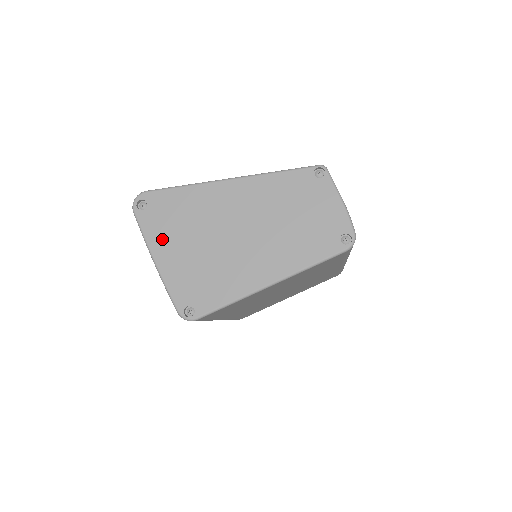
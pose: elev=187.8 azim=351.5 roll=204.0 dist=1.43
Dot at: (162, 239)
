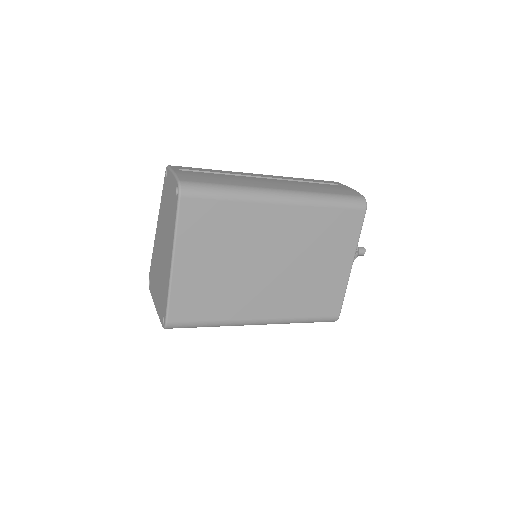
Dot at: (154, 292)
